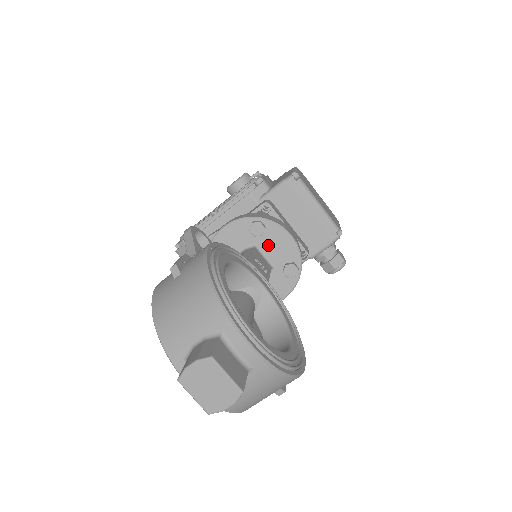
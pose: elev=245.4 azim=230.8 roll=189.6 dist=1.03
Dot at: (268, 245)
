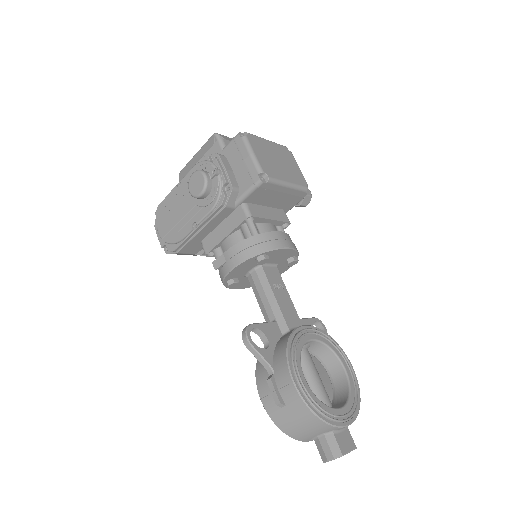
Dot at: (271, 259)
